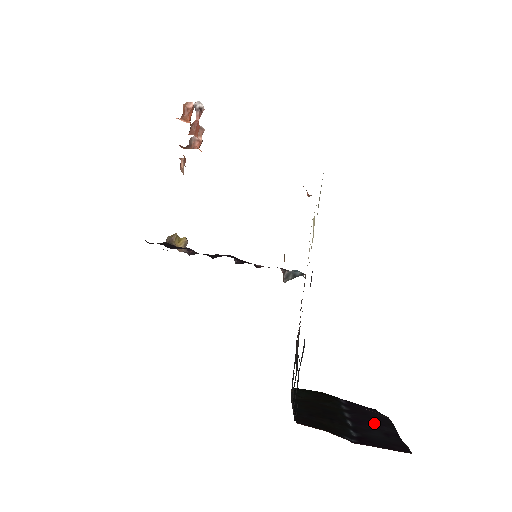
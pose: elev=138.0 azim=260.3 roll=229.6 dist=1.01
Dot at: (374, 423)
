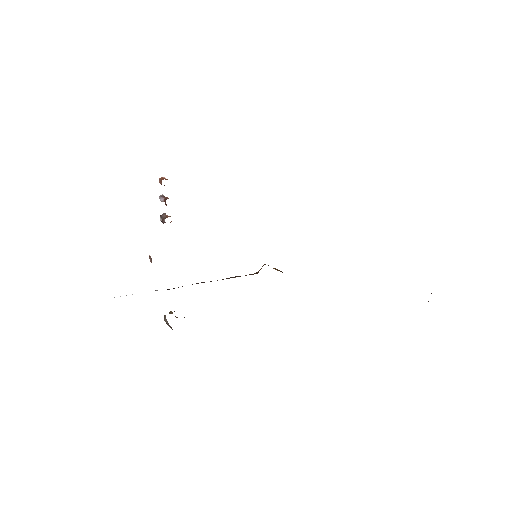
Dot at: occluded
